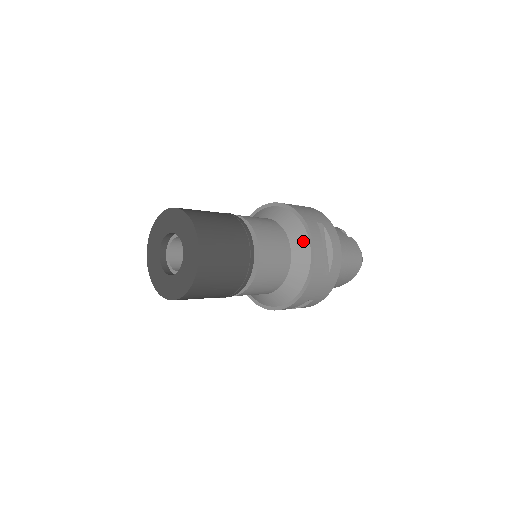
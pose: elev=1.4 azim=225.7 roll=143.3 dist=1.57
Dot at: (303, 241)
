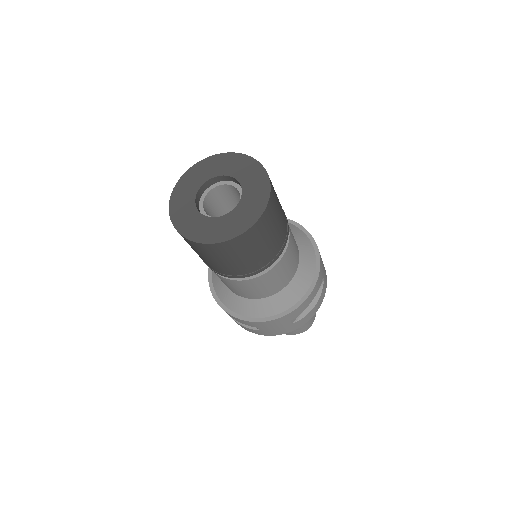
Dot at: (305, 283)
